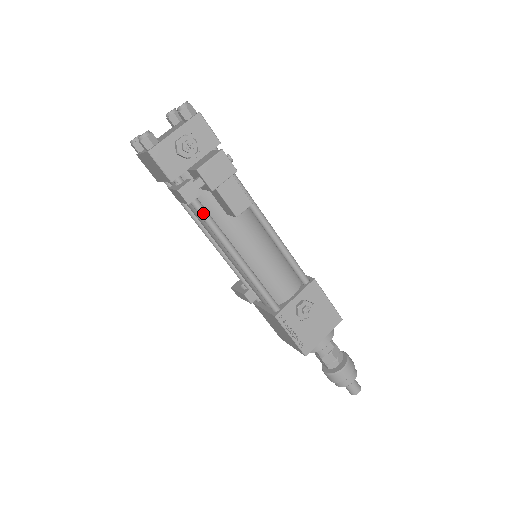
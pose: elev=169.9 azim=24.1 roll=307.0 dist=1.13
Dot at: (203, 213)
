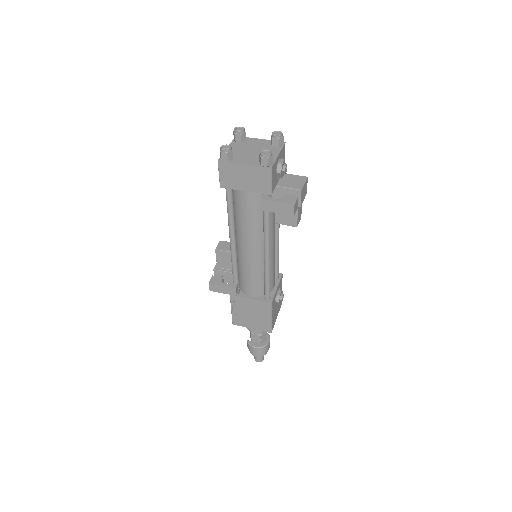
Dot at: occluded
